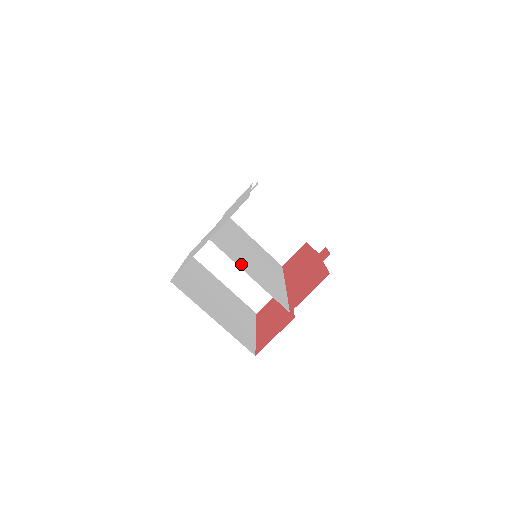
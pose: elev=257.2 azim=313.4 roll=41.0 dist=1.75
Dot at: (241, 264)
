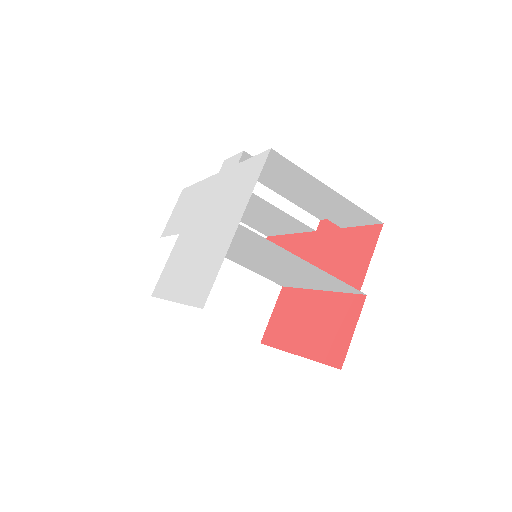
Dot at: (278, 252)
